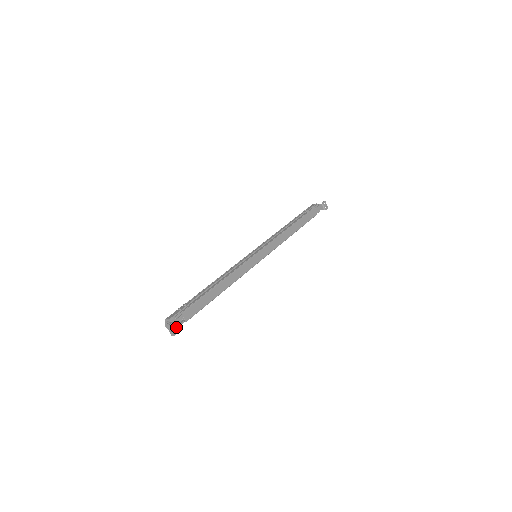
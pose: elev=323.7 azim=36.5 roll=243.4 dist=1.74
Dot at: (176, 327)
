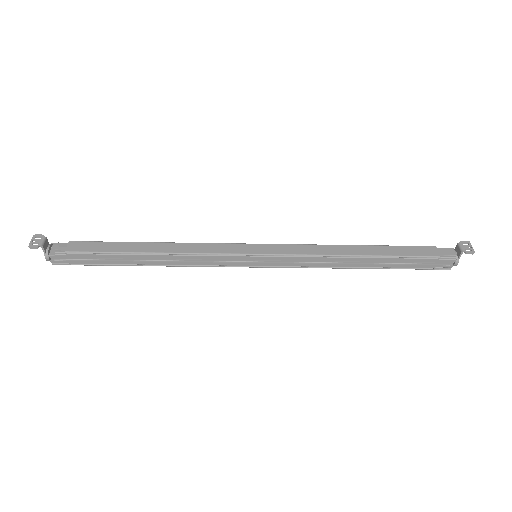
Dot at: (43, 242)
